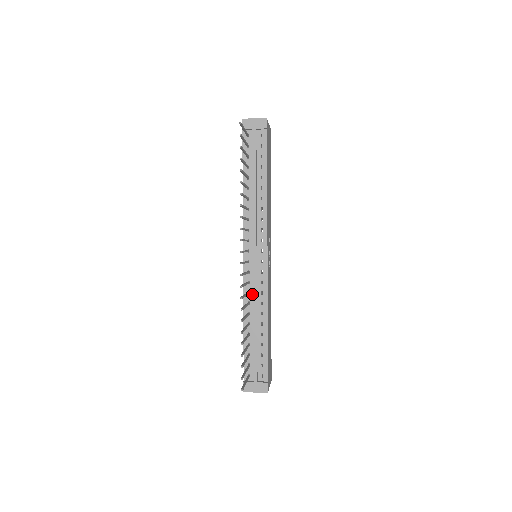
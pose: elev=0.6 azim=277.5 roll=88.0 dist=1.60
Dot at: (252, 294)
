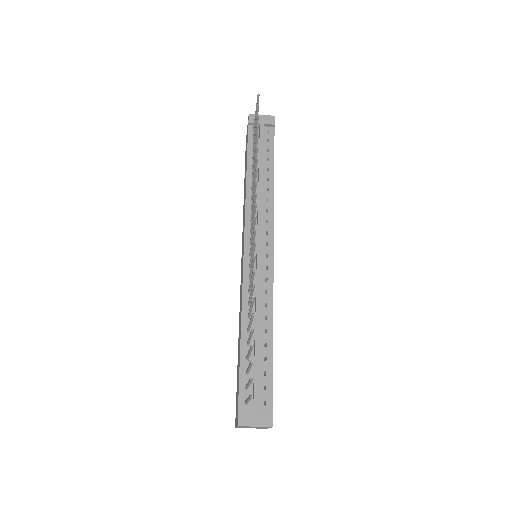
Dot at: (254, 293)
